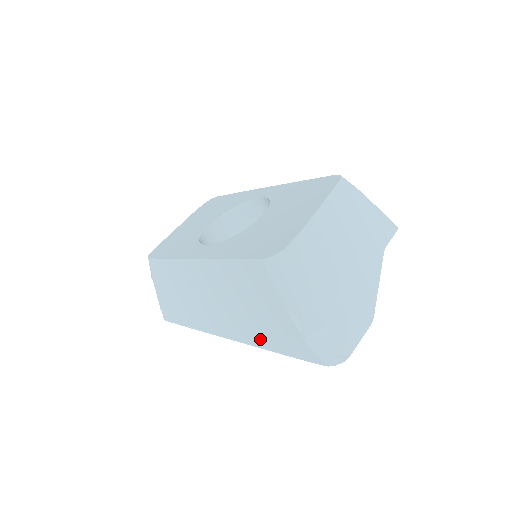
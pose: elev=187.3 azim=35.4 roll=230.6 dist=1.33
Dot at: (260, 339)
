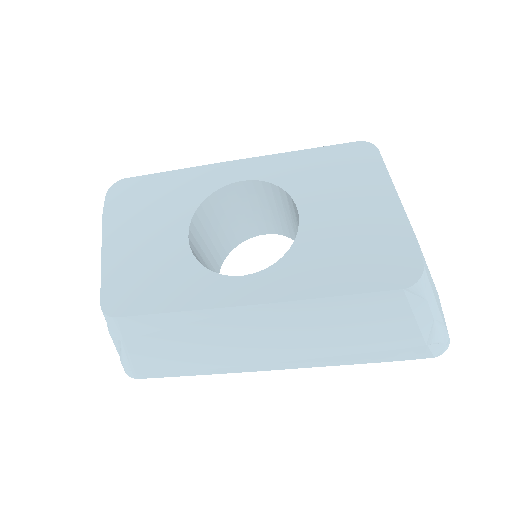
Dot at: (347, 359)
